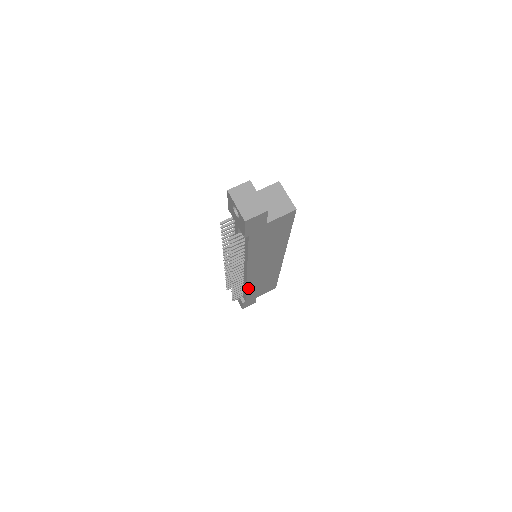
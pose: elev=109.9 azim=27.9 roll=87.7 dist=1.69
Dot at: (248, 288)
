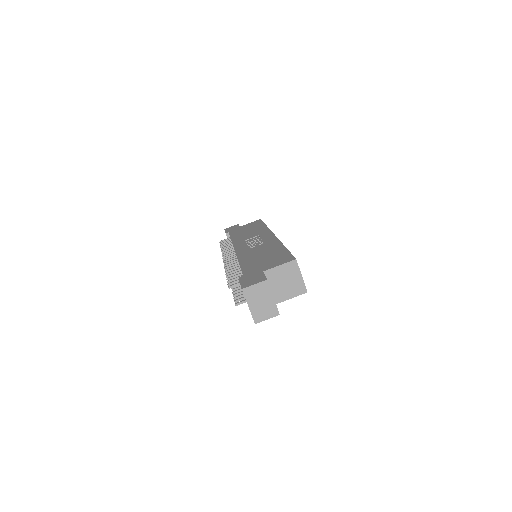
Dot at: occluded
